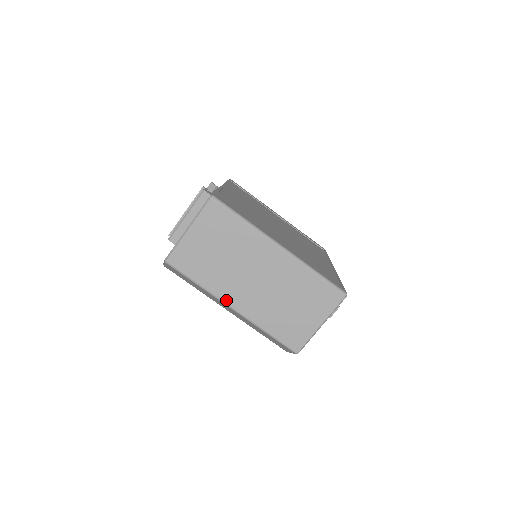
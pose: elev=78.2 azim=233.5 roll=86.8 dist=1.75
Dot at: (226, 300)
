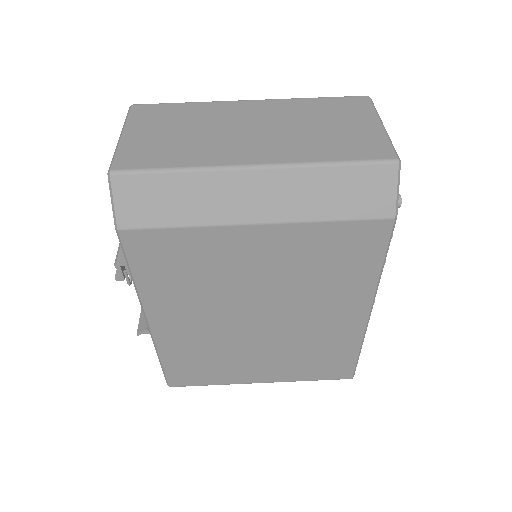
Dot at: (236, 163)
